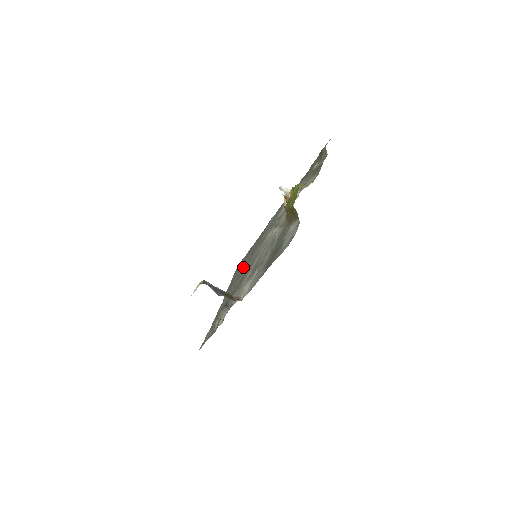
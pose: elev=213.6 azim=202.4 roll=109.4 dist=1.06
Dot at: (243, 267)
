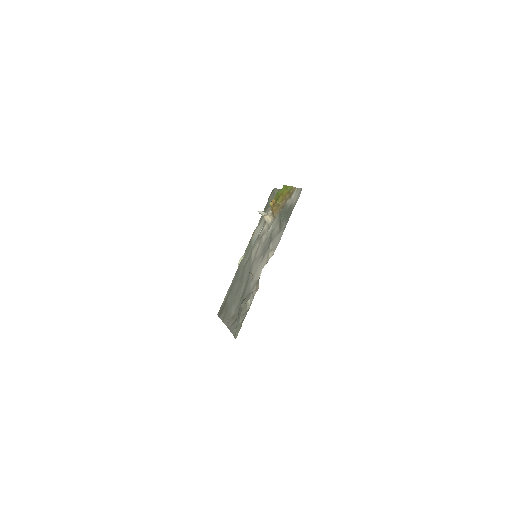
Dot at: (235, 291)
